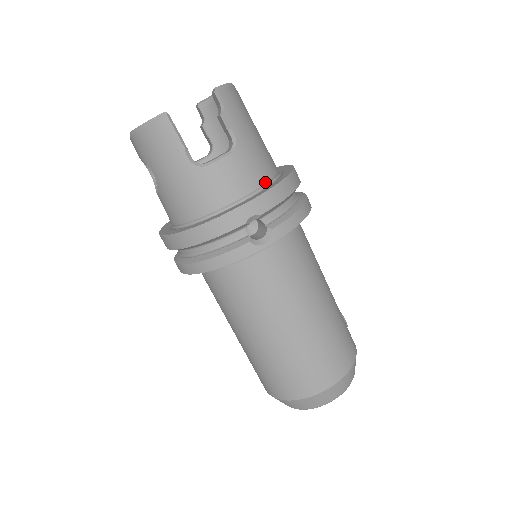
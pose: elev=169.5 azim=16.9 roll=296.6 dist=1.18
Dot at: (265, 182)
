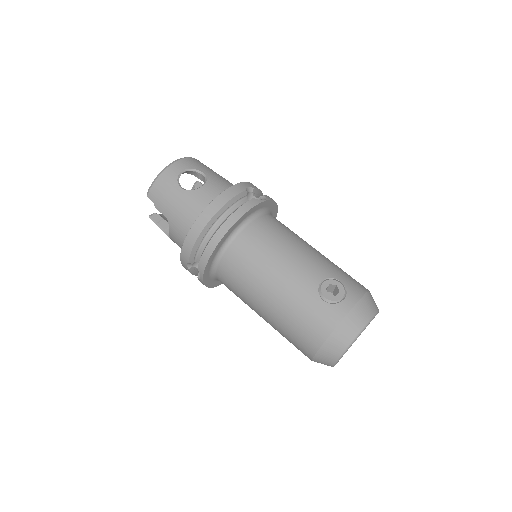
Dot at: occluded
